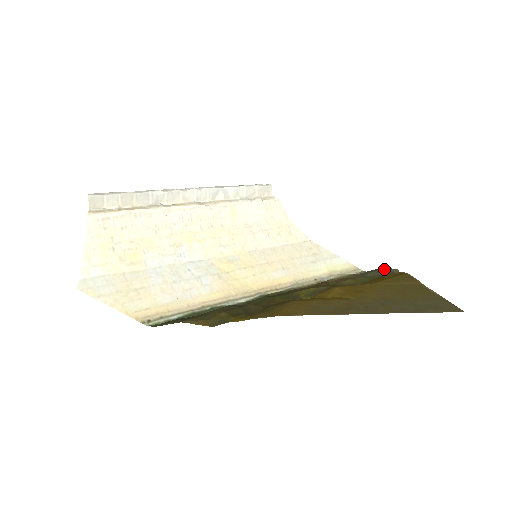
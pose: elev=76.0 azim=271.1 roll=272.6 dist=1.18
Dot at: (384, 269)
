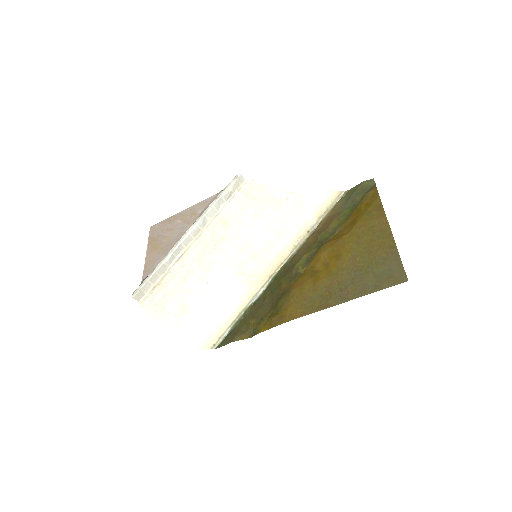
Dot at: (362, 187)
